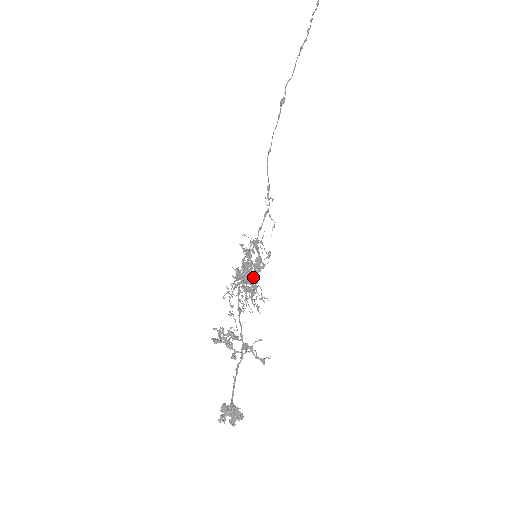
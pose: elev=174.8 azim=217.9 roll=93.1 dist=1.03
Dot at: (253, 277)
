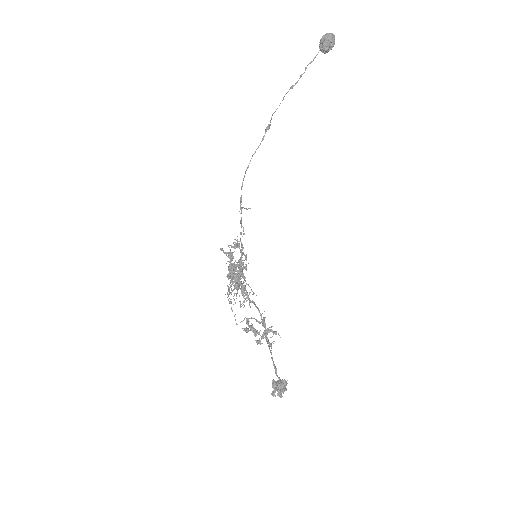
Dot at: occluded
